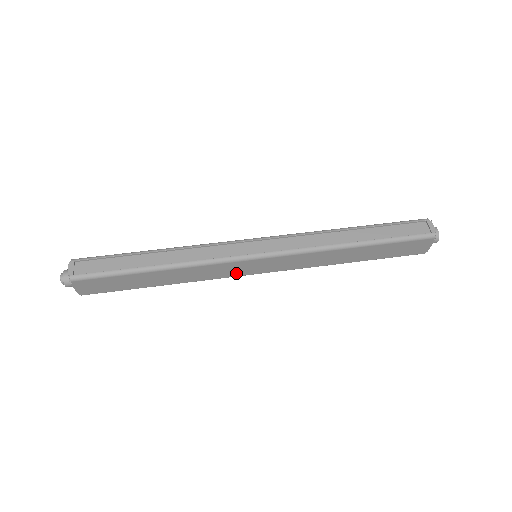
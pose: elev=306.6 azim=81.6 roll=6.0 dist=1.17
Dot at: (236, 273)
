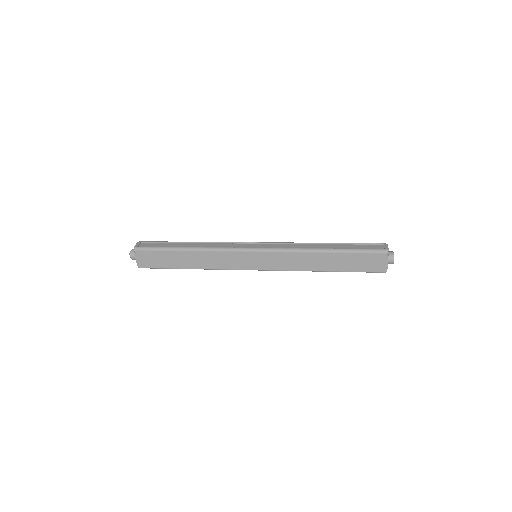
Dot at: (240, 266)
